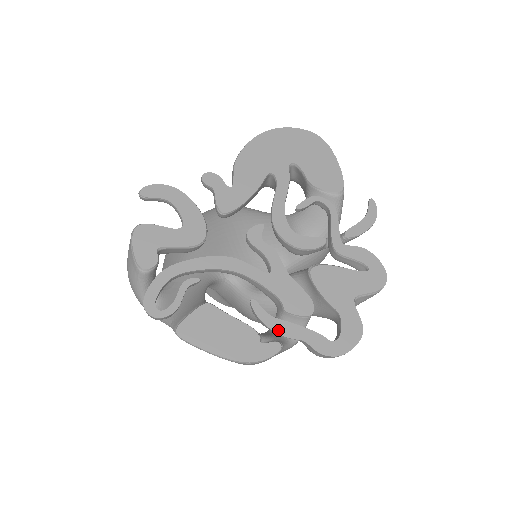
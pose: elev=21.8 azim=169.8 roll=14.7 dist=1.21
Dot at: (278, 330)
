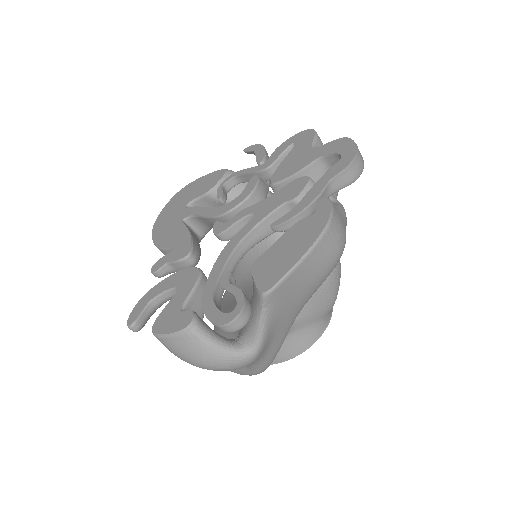
Dot at: (309, 202)
